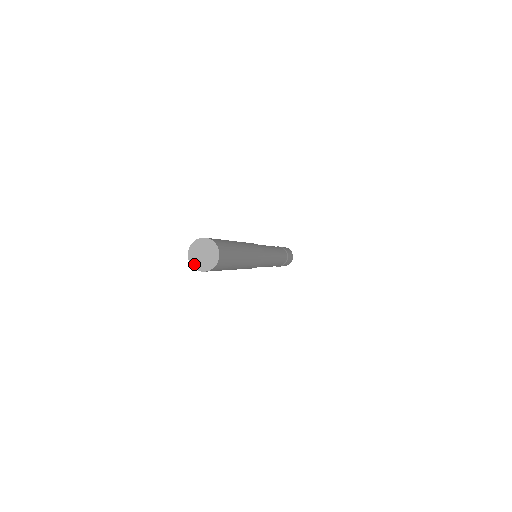
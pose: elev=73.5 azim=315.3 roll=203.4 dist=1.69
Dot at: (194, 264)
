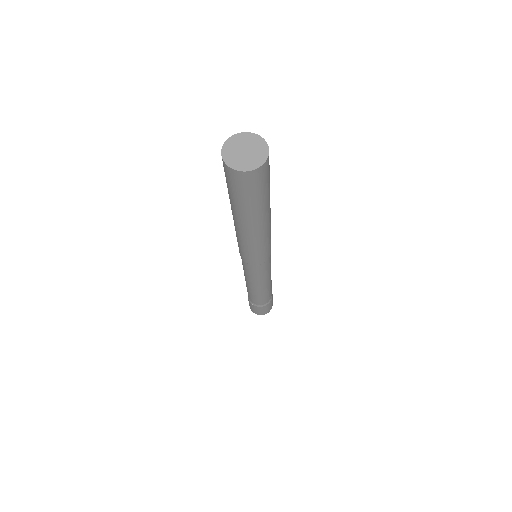
Dot at: (228, 160)
